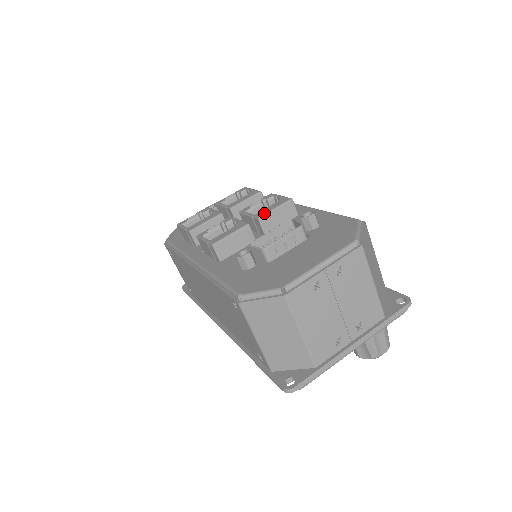
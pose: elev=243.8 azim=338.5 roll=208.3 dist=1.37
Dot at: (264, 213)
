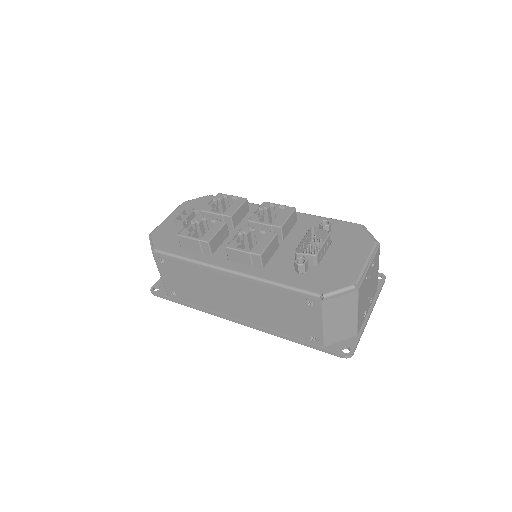
Dot at: (283, 222)
